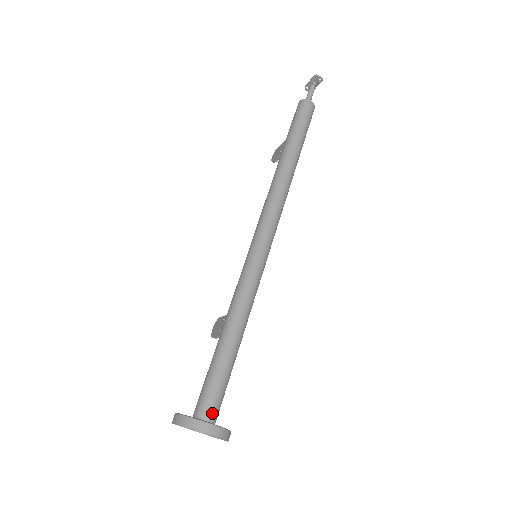
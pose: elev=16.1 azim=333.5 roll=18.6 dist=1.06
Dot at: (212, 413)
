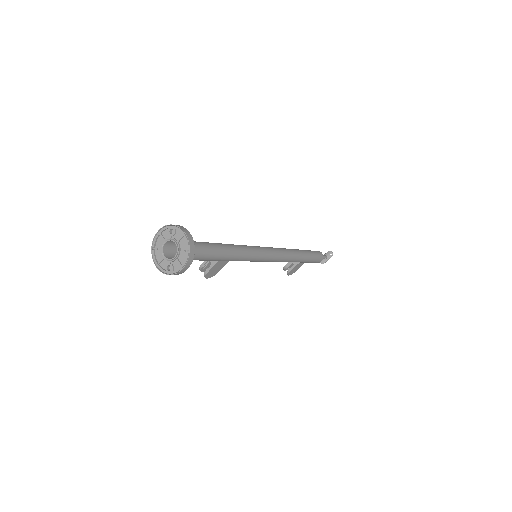
Dot at: occluded
